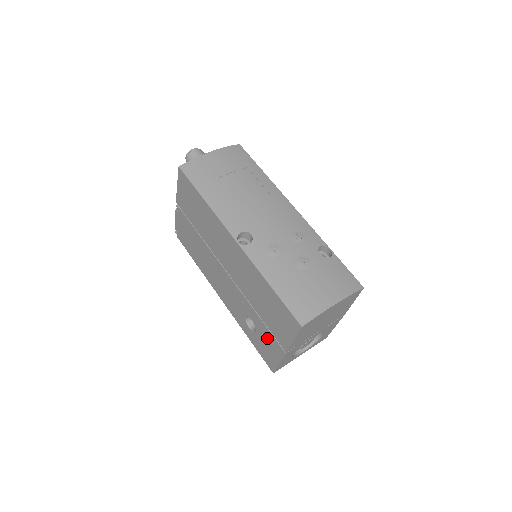
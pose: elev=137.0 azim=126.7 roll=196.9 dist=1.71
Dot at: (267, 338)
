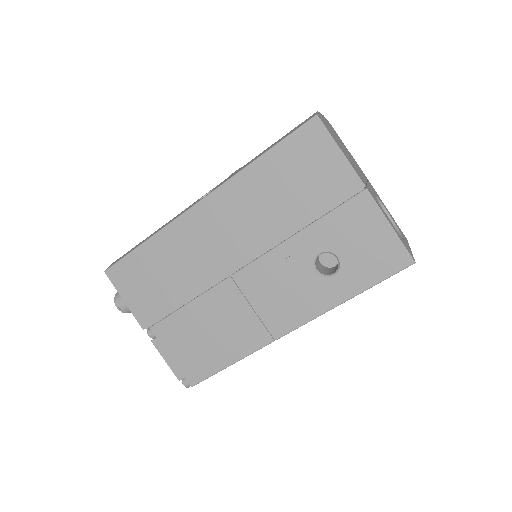
Dot at: (346, 228)
